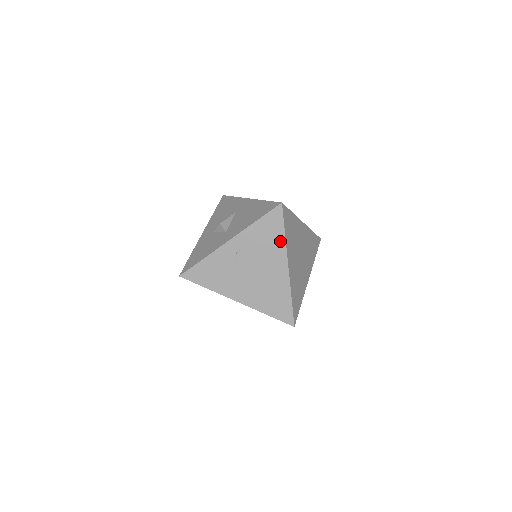
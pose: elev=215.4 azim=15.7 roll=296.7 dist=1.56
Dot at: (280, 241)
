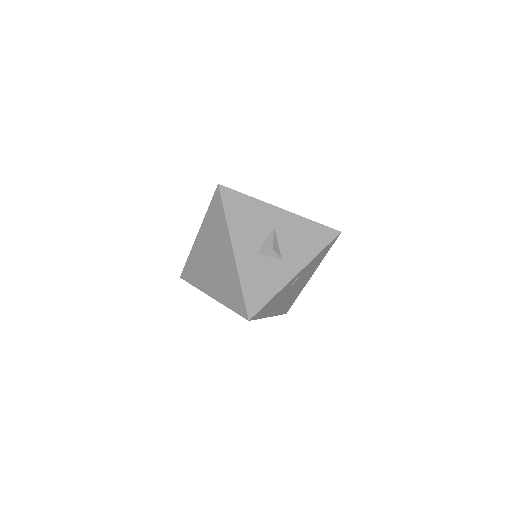
Dot at: (321, 260)
